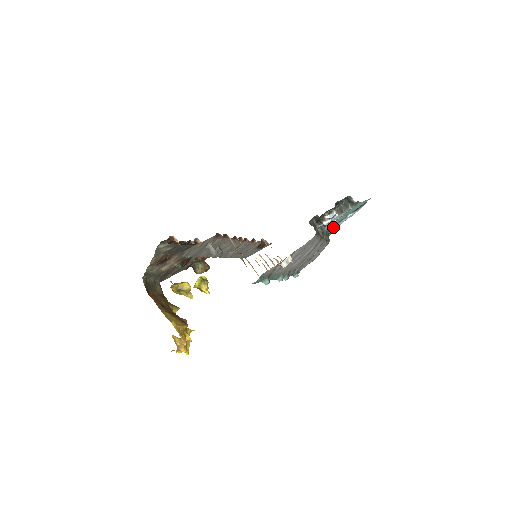
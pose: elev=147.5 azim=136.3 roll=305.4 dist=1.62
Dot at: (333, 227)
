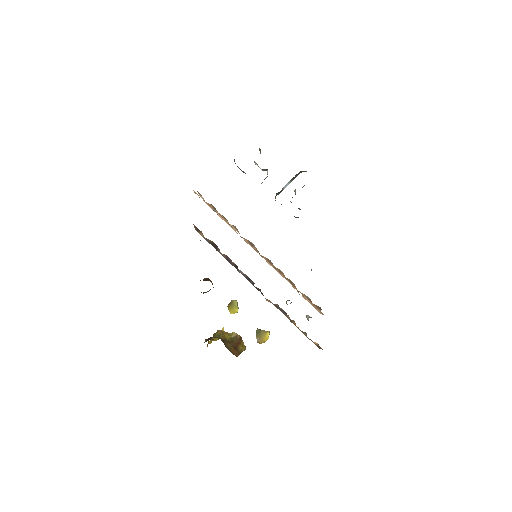
Dot at: (262, 170)
